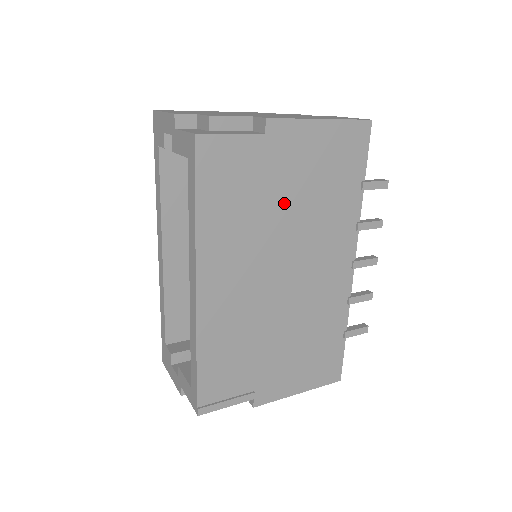
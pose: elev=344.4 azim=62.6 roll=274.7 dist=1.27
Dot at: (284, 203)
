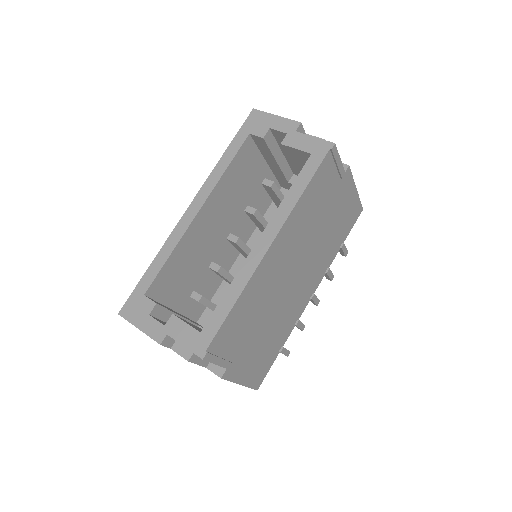
Dot at: (323, 224)
